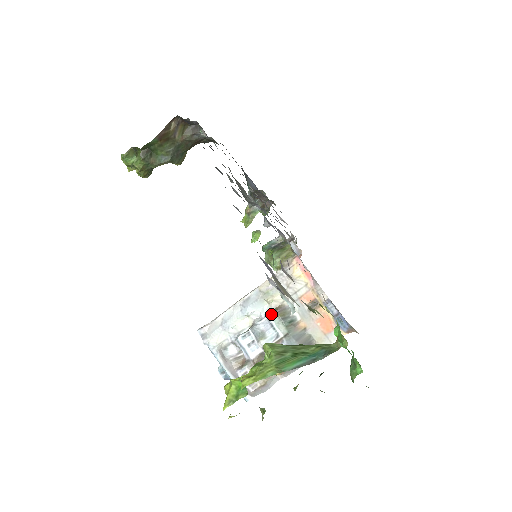
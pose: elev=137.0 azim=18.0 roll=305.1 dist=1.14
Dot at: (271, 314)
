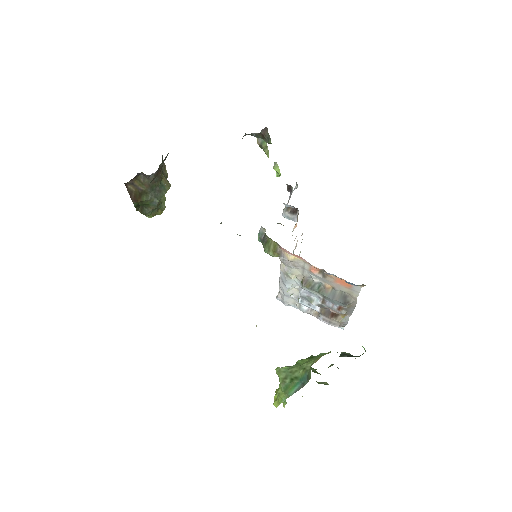
Dot at: (302, 287)
